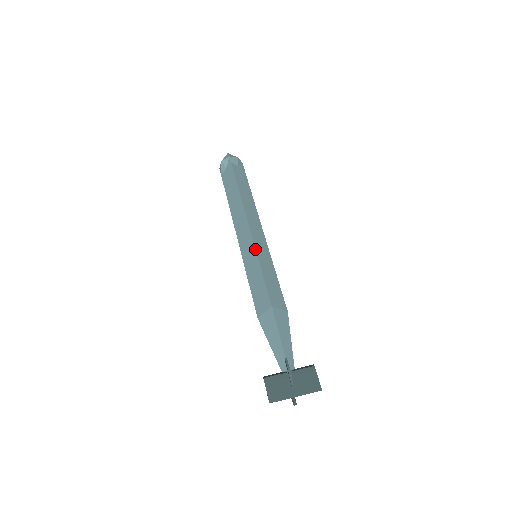
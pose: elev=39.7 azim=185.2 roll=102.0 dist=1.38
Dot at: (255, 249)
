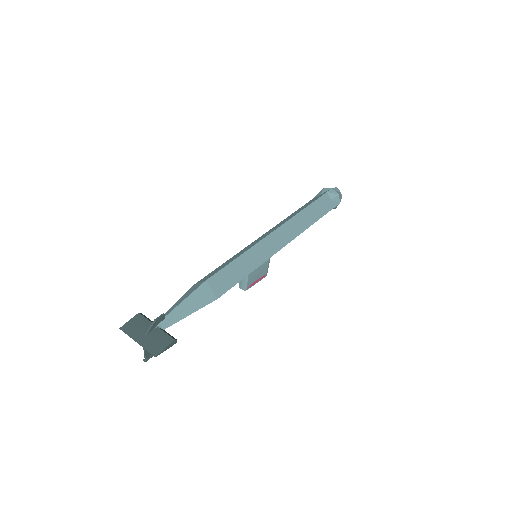
Dot at: (254, 245)
